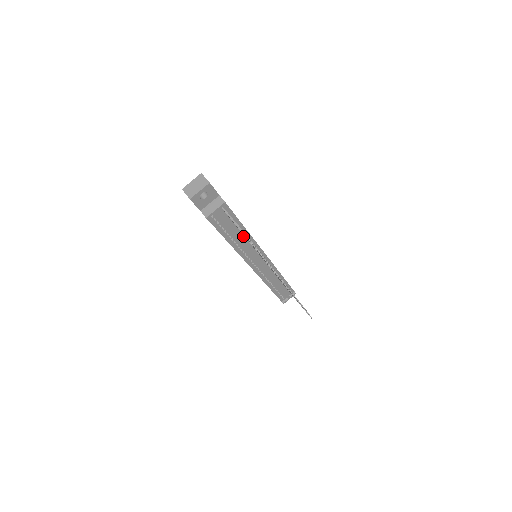
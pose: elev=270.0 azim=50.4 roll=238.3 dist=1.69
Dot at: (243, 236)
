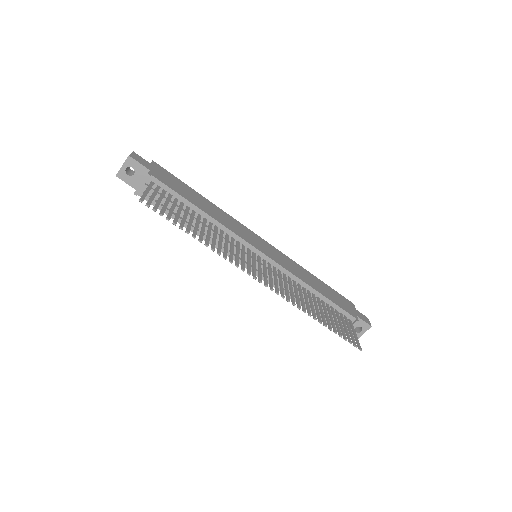
Dot at: (206, 221)
